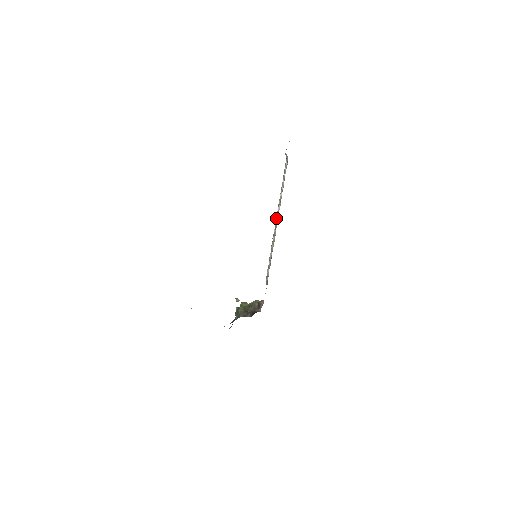
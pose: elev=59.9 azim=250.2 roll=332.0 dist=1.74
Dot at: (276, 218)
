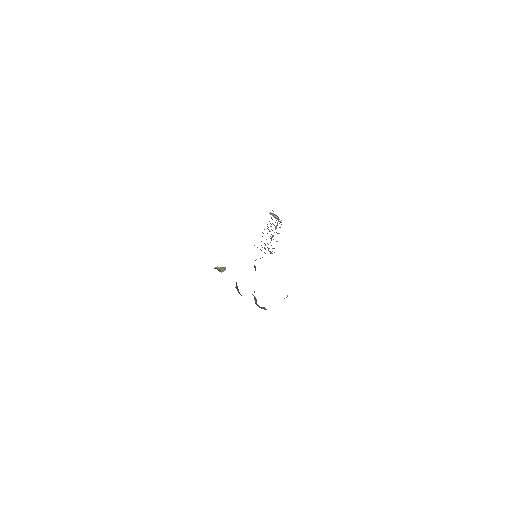
Dot at: occluded
